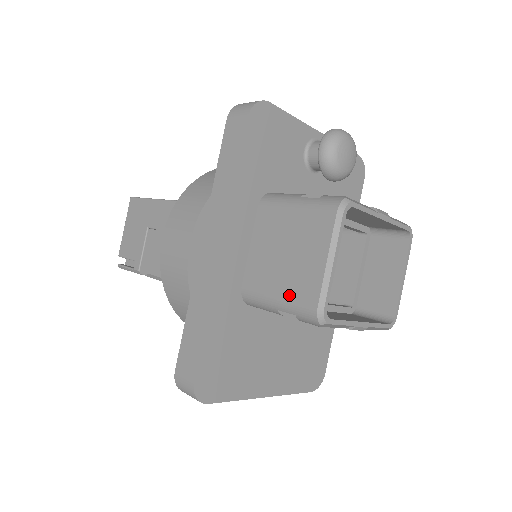
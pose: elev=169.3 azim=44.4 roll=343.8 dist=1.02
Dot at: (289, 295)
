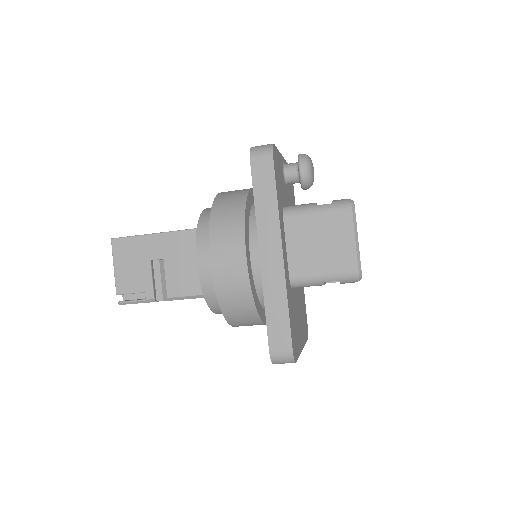
Dot at: (334, 269)
